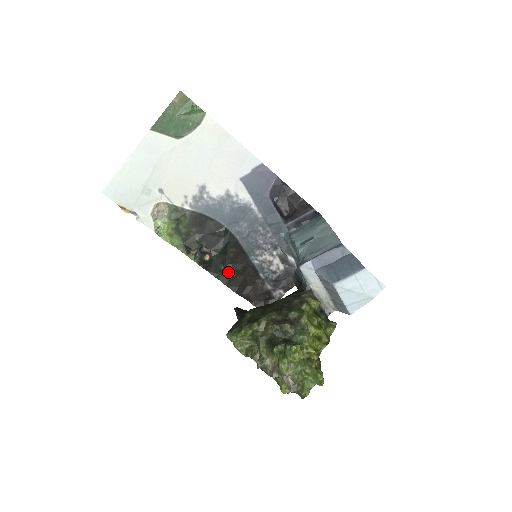
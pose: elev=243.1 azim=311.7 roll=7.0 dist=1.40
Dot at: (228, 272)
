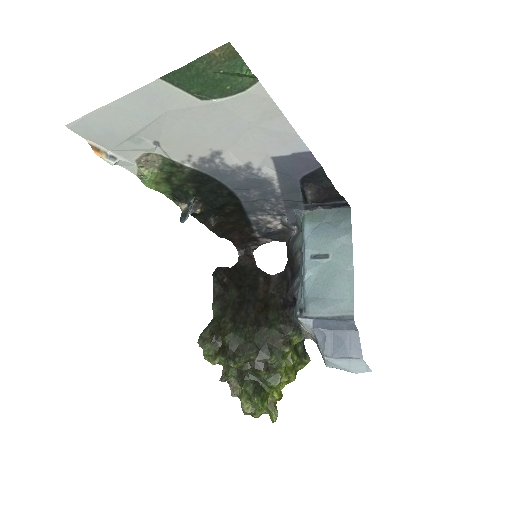
Dot at: (217, 223)
